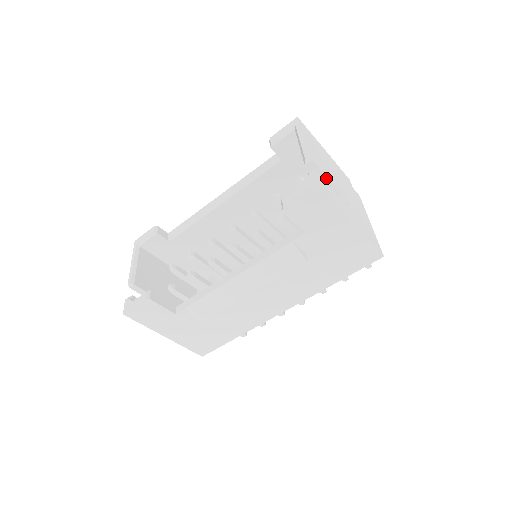
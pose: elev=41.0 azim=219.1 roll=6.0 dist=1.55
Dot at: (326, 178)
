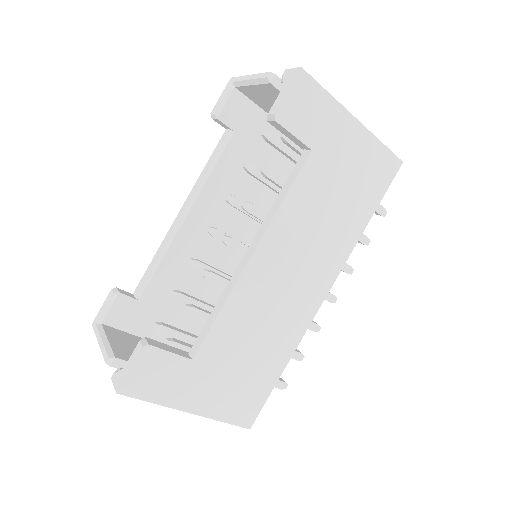
Dot at: occluded
